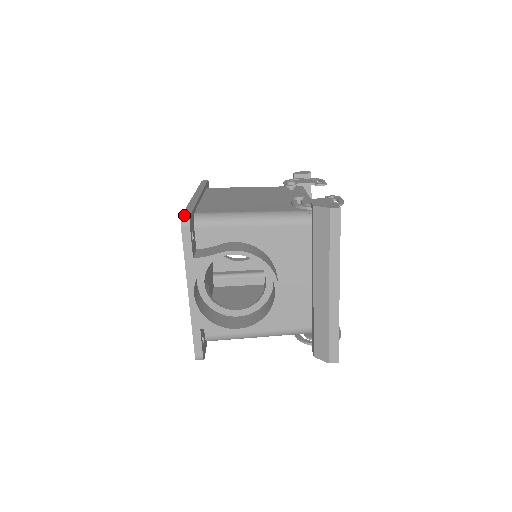
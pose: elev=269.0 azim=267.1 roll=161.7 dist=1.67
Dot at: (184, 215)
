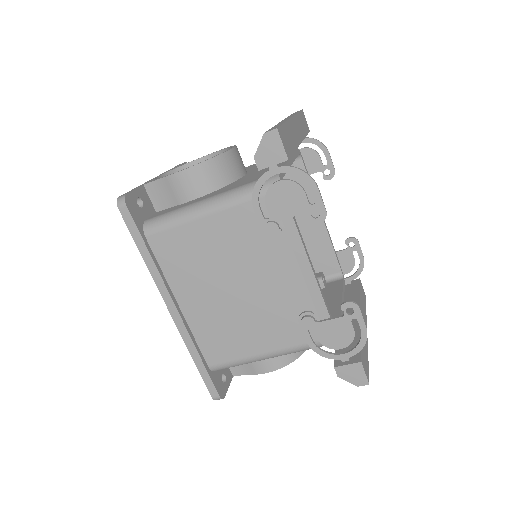
Dot at: (213, 396)
